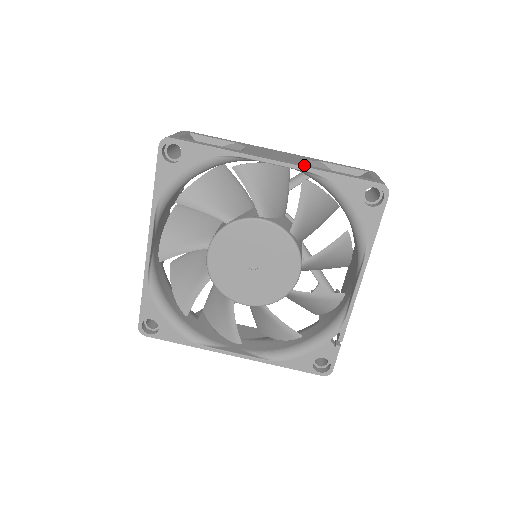
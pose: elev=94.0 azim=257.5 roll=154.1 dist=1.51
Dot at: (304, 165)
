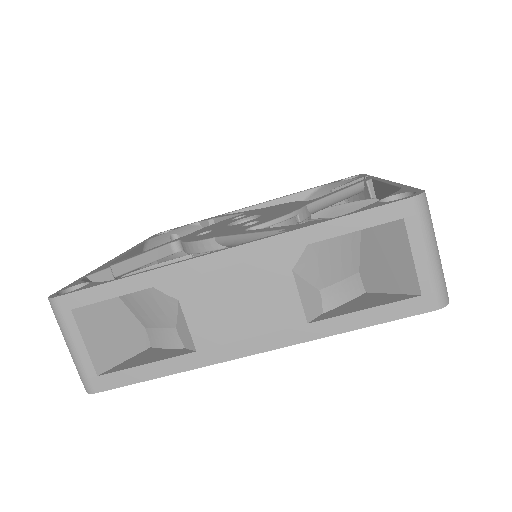
Dot at: (300, 333)
